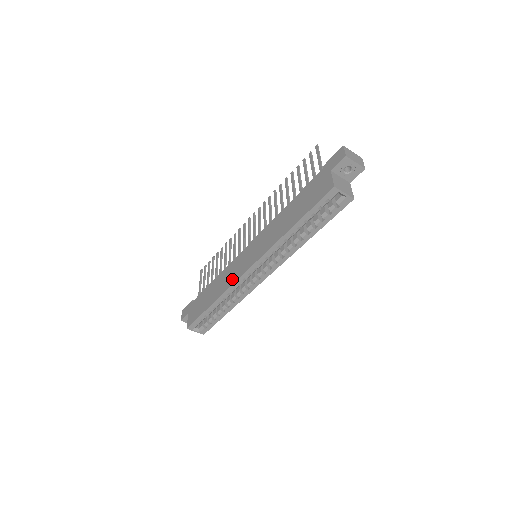
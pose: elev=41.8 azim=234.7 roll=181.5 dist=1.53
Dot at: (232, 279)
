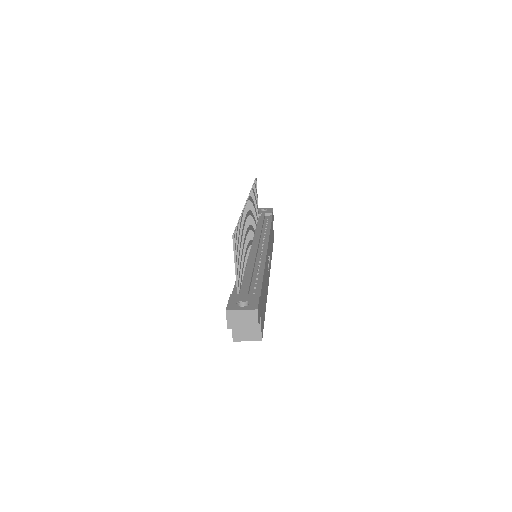
Dot at: occluded
